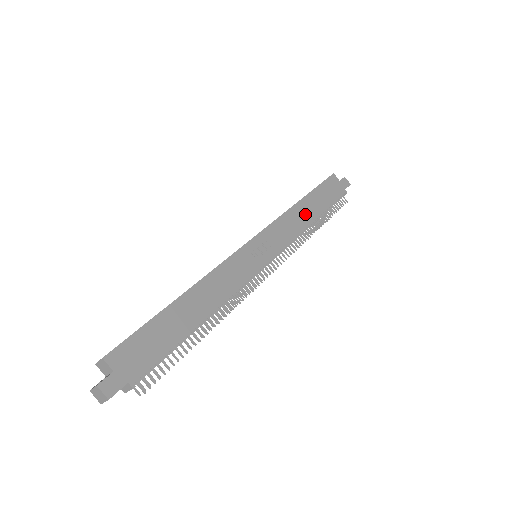
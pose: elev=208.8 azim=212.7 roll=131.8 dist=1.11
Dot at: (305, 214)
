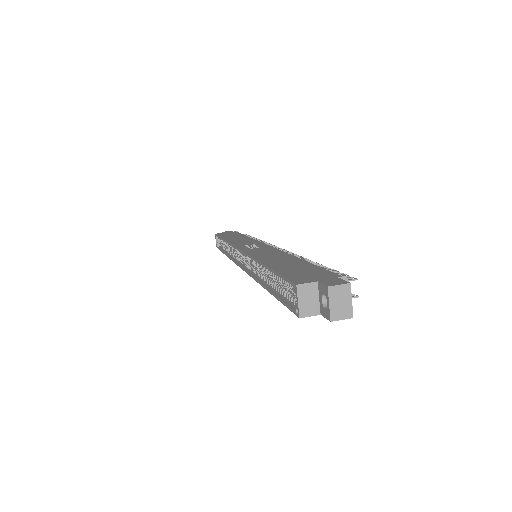
Dot at: (238, 238)
